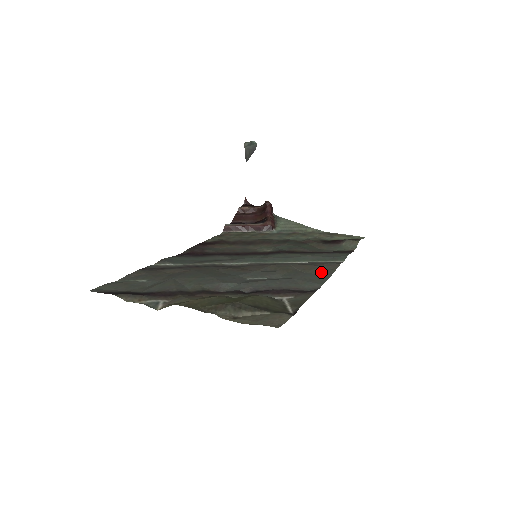
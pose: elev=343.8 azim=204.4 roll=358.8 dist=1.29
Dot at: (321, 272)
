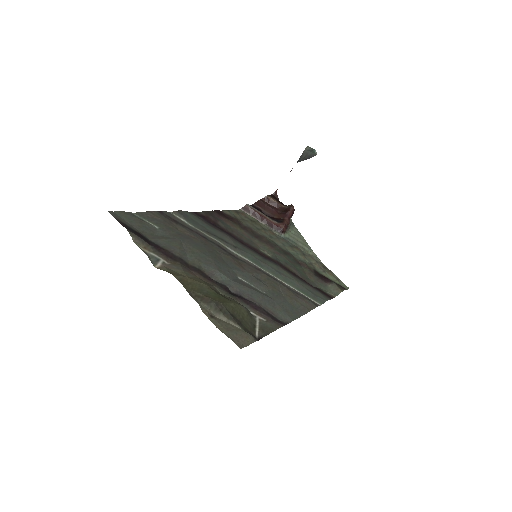
Dot at: (298, 306)
